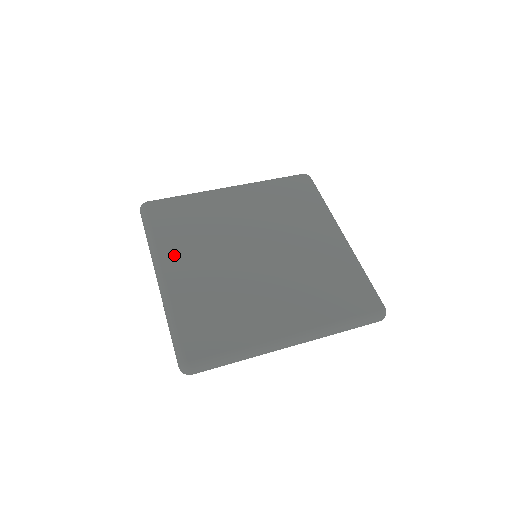
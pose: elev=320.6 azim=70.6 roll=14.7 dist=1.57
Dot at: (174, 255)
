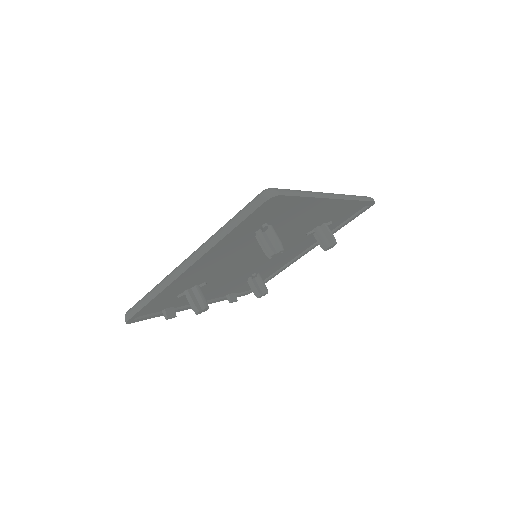
Dot at: occluded
